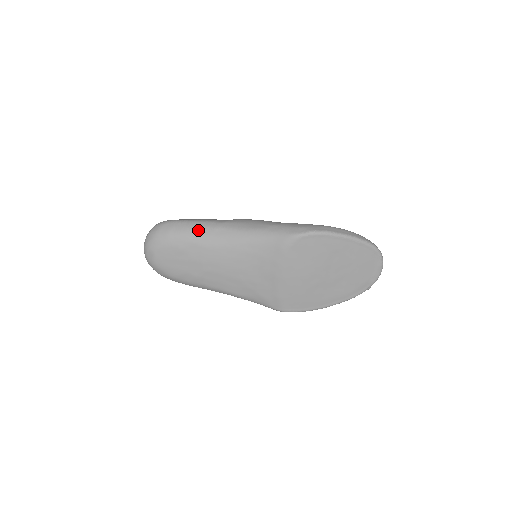
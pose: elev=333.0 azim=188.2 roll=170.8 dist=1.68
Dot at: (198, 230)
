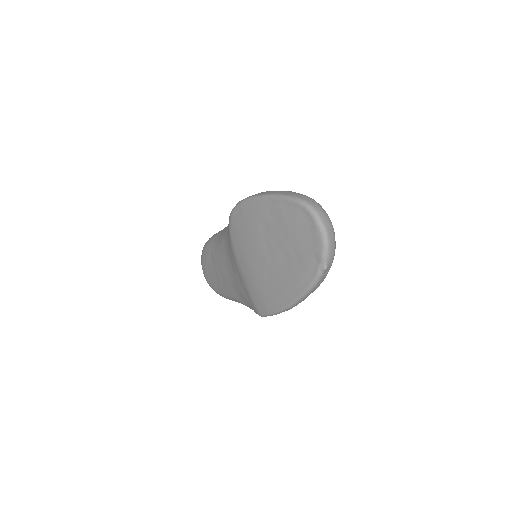
Dot at: (213, 238)
